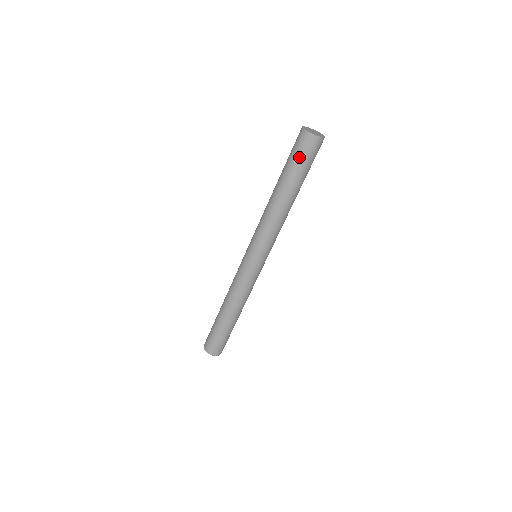
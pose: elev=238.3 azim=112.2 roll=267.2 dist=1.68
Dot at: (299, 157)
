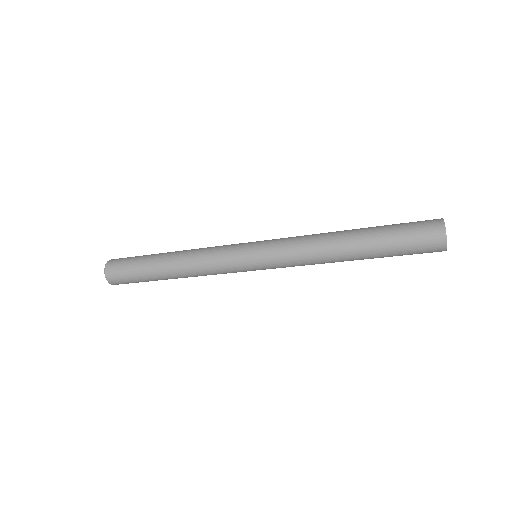
Dot at: (410, 244)
